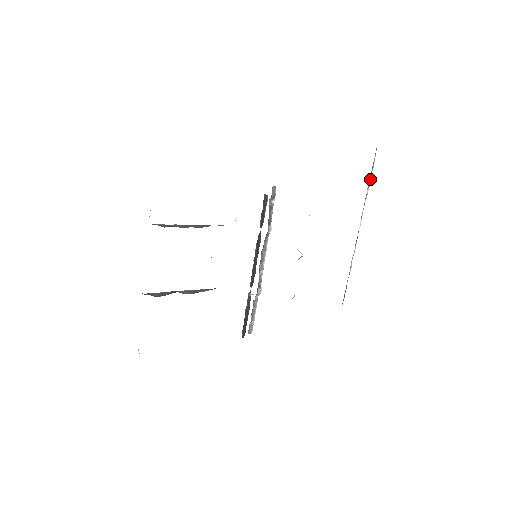
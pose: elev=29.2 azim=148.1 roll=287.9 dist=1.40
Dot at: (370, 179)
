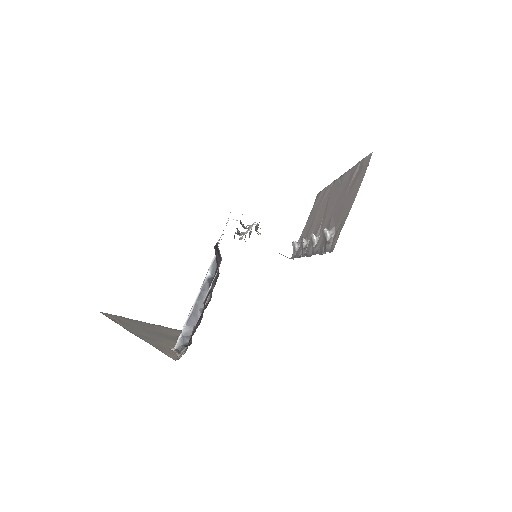
Dot at: occluded
